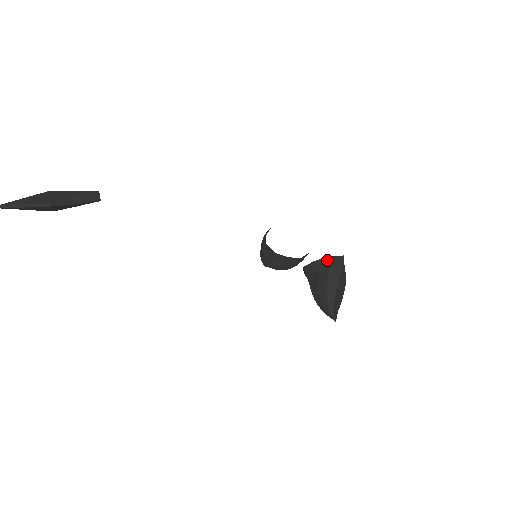
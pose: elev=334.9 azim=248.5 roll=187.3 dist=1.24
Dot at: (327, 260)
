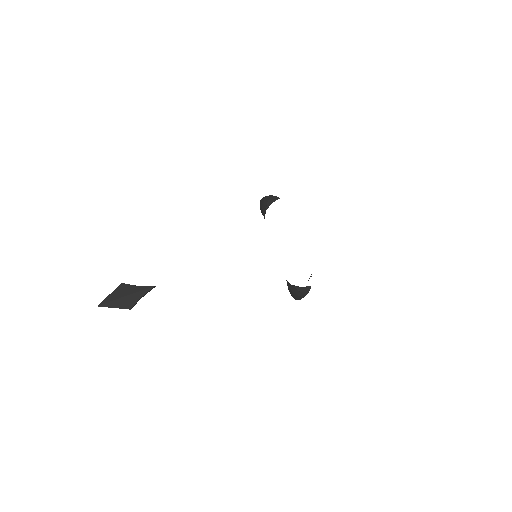
Dot at: (300, 288)
